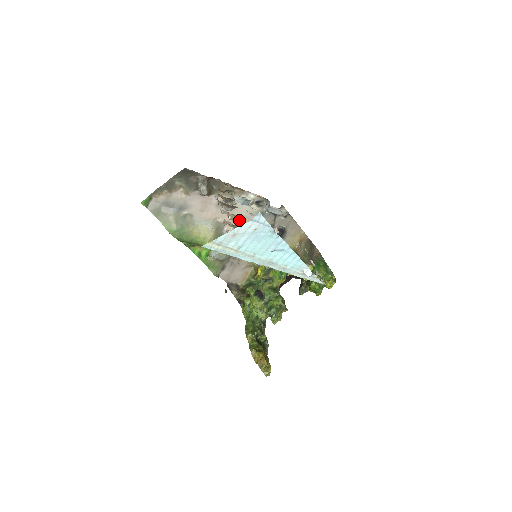
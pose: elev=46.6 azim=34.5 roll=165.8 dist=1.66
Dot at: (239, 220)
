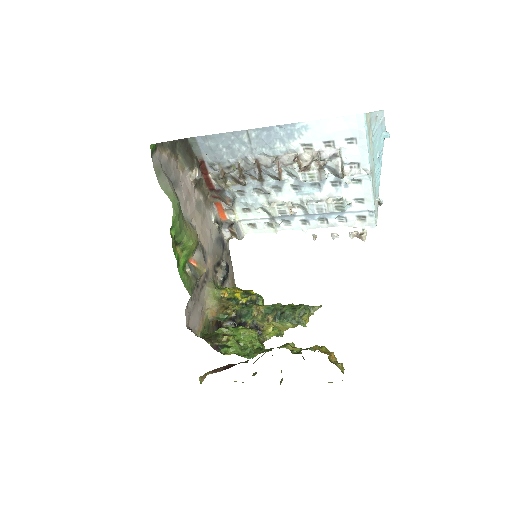
Dot at: (205, 235)
